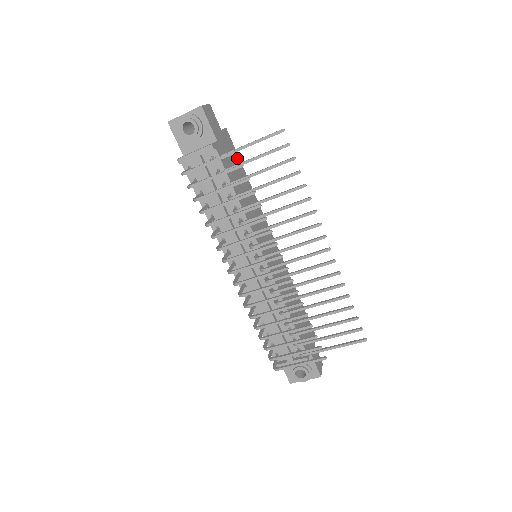
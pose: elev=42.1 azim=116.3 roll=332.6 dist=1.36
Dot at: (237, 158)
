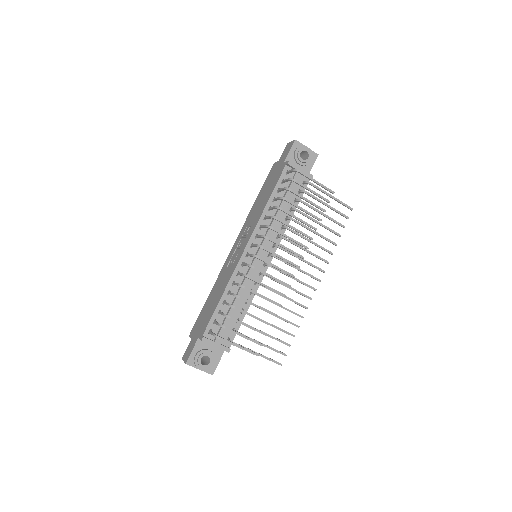
Dot at: occluded
